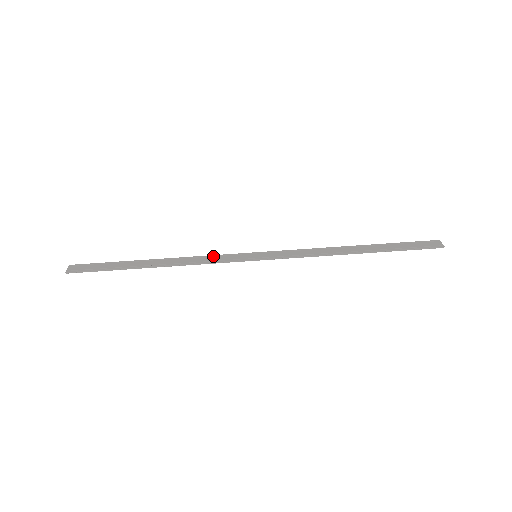
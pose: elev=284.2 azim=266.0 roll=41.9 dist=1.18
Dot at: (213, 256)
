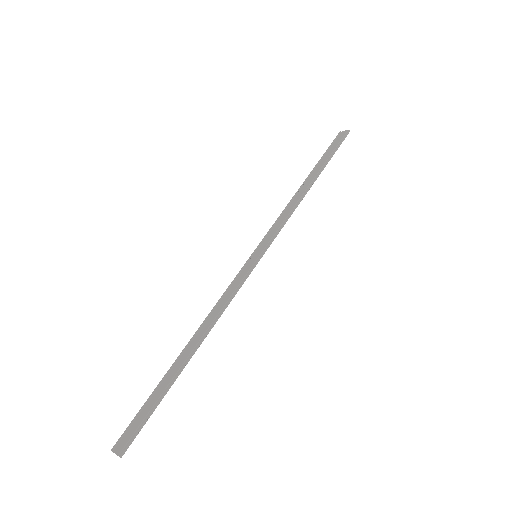
Dot at: (226, 292)
